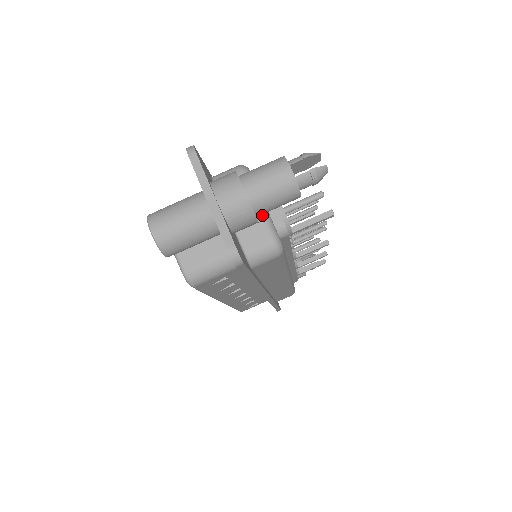
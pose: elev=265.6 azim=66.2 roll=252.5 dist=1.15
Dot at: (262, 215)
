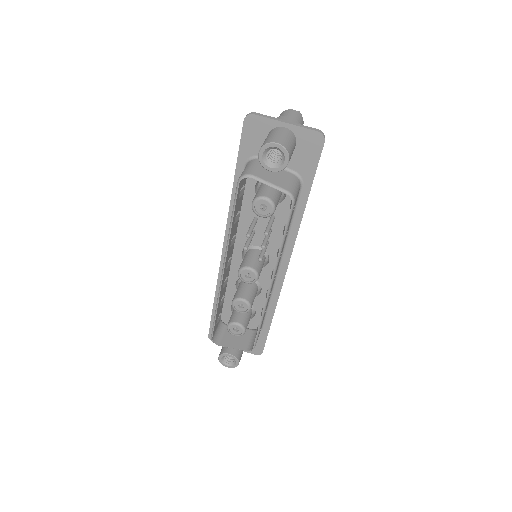
Dot at: occluded
